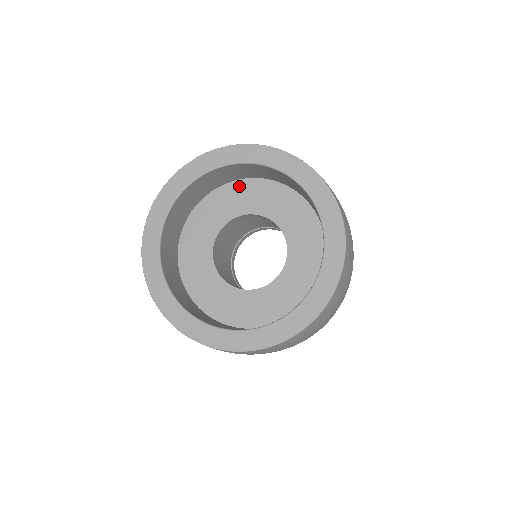
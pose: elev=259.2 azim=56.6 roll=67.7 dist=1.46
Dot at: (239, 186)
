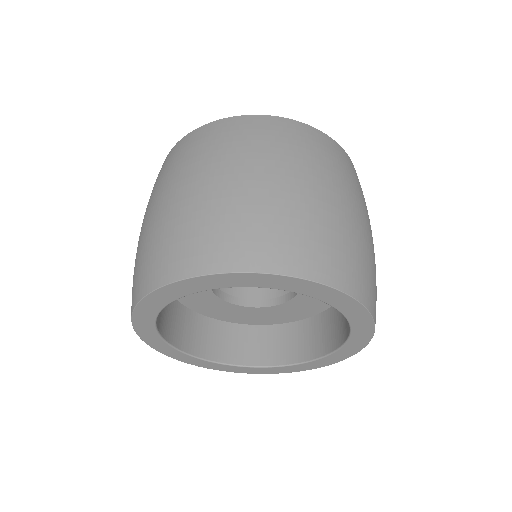
Dot at: occluded
